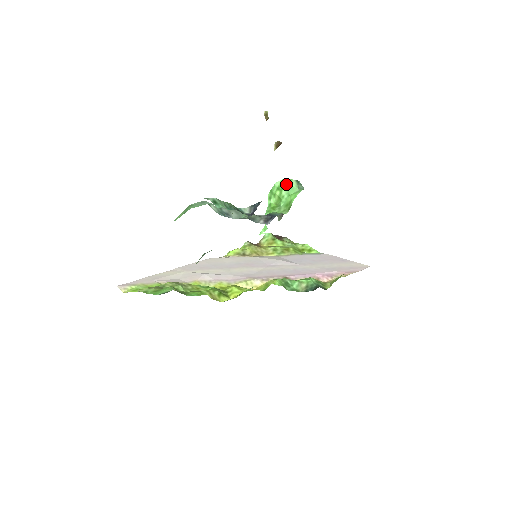
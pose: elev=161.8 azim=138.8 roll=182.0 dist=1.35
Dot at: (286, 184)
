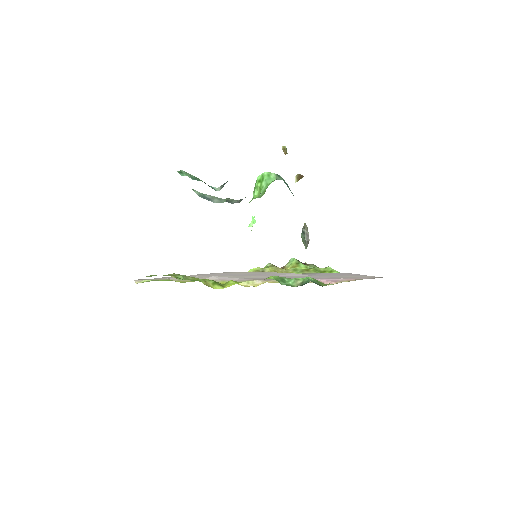
Dot at: (266, 176)
